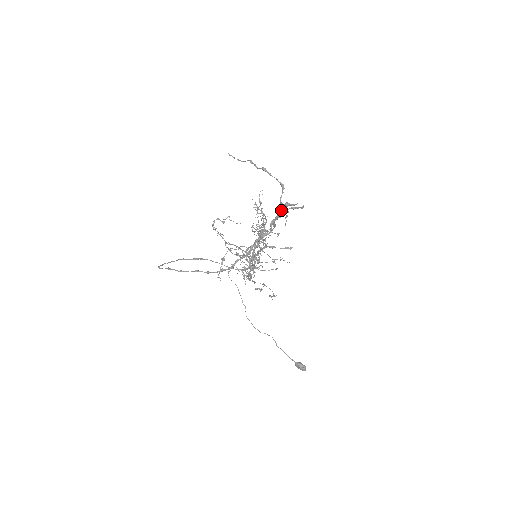
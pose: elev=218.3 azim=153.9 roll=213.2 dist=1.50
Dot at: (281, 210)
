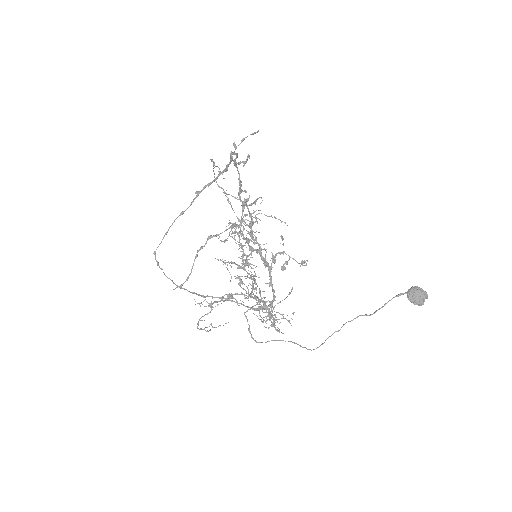
Dot at: occluded
